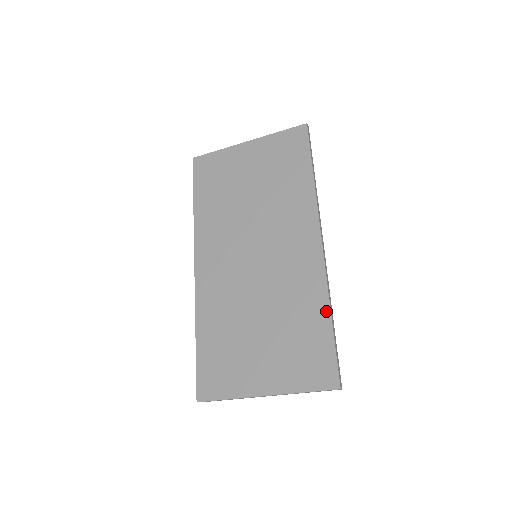
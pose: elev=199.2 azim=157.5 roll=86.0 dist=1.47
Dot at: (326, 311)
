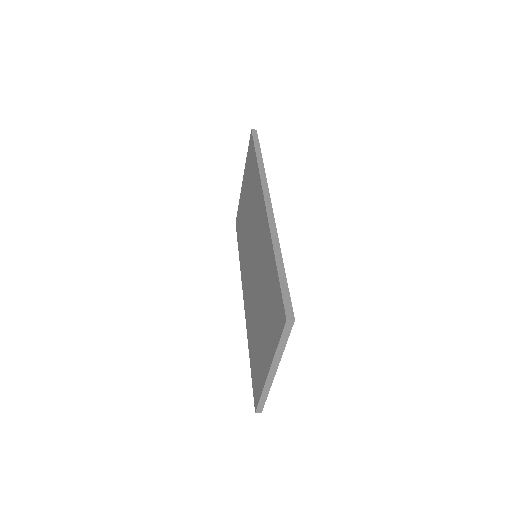
Dot at: (273, 257)
